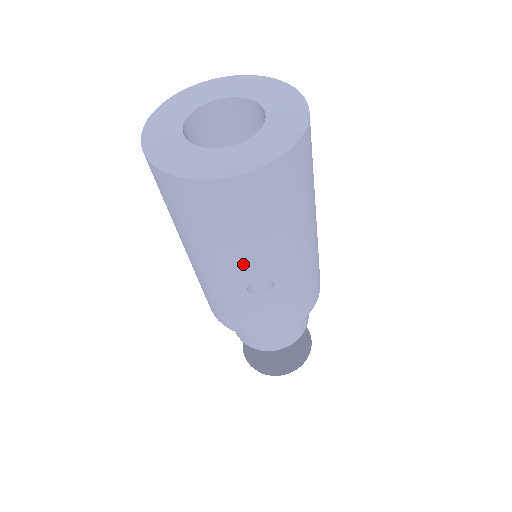
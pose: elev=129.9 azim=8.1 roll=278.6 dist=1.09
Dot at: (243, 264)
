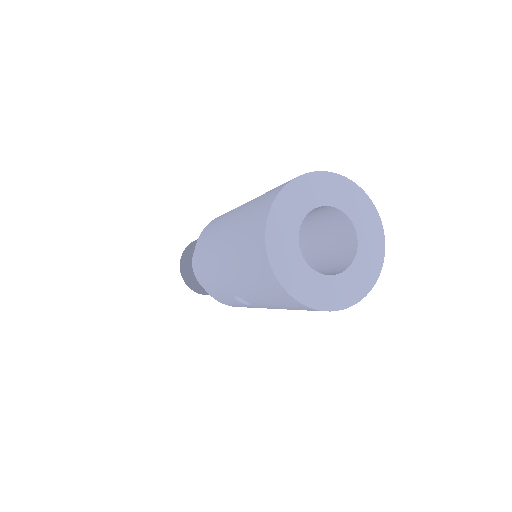
Dot at: (248, 296)
